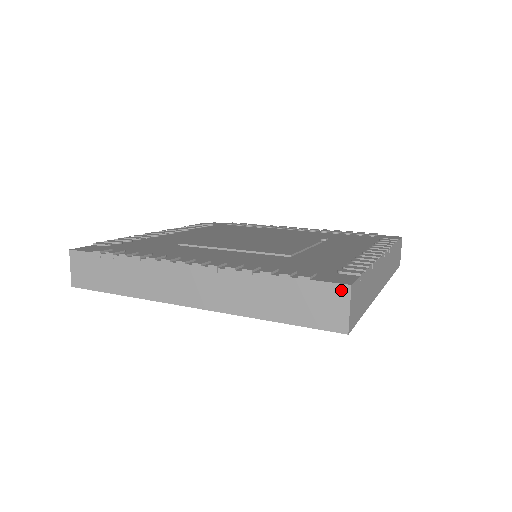
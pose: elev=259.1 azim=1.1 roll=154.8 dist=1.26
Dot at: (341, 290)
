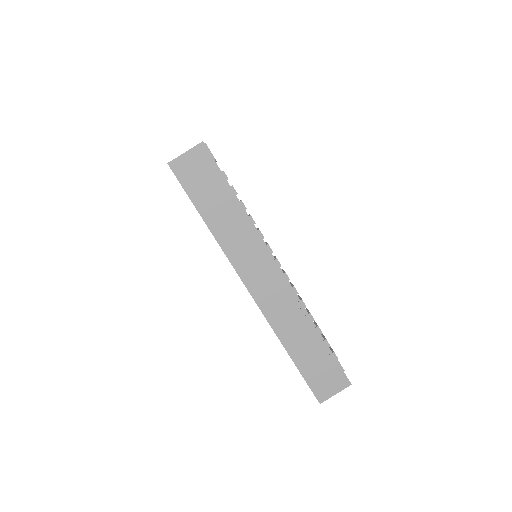
Dot at: (344, 381)
